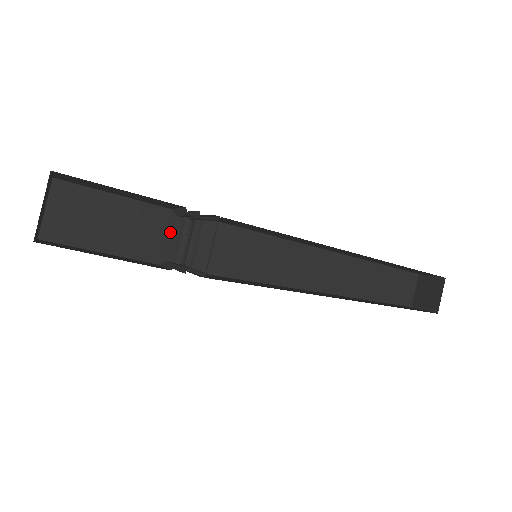
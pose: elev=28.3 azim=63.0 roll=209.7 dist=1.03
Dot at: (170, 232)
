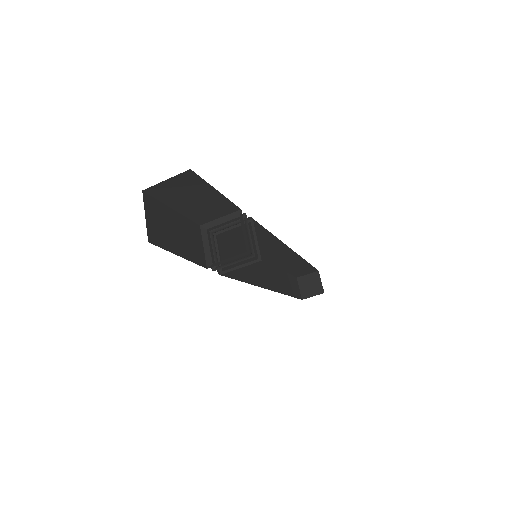
Dot at: (206, 242)
